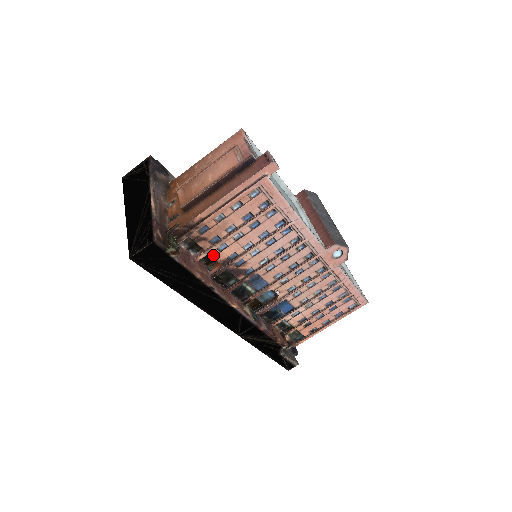
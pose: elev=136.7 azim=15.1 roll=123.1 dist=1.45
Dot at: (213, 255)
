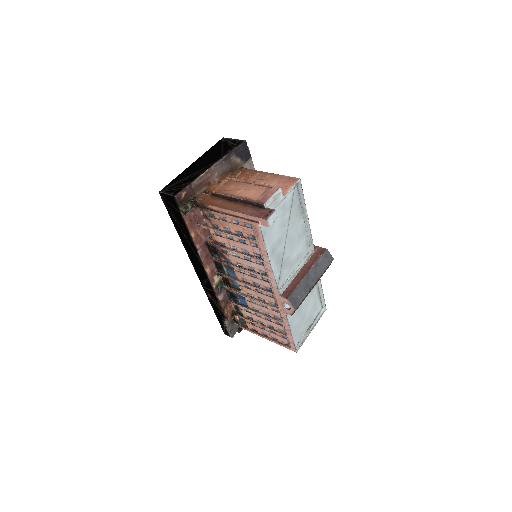
Dot at: (211, 232)
